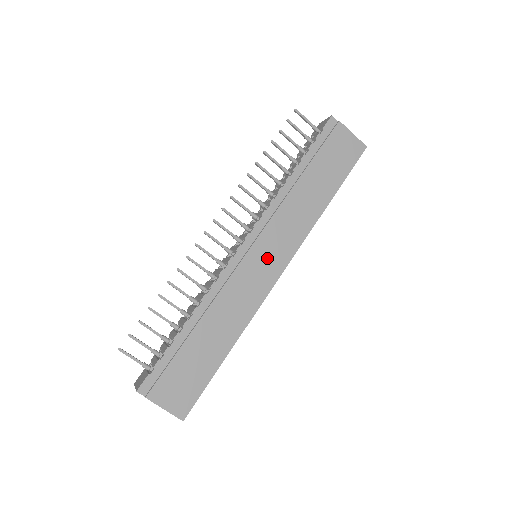
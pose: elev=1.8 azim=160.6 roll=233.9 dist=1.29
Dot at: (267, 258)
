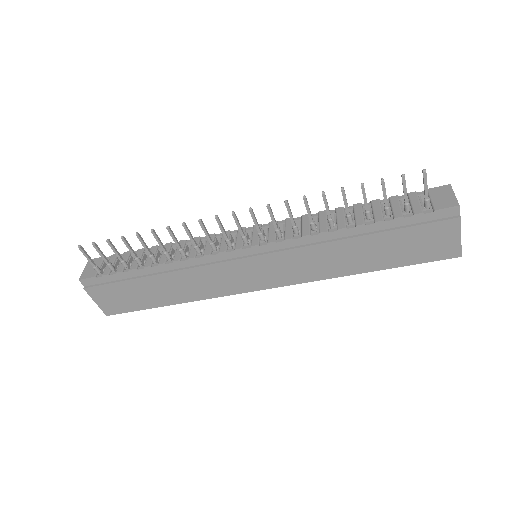
Dot at: (259, 273)
